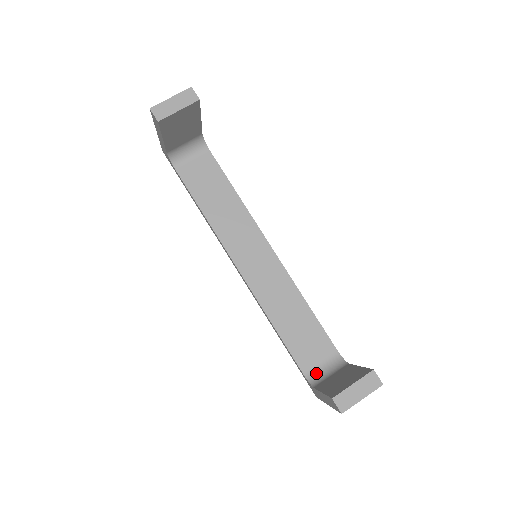
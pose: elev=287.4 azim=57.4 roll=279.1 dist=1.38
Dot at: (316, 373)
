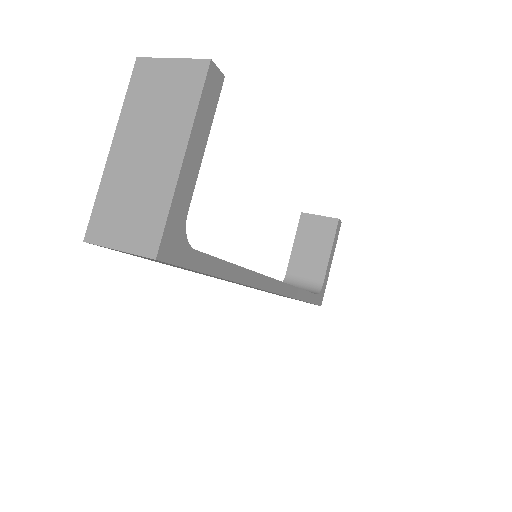
Dot at: occluded
